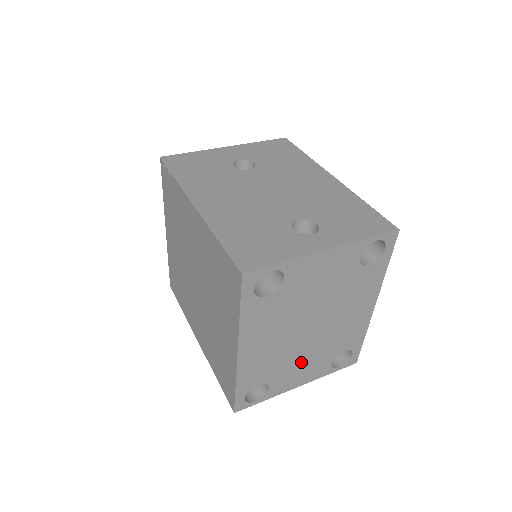
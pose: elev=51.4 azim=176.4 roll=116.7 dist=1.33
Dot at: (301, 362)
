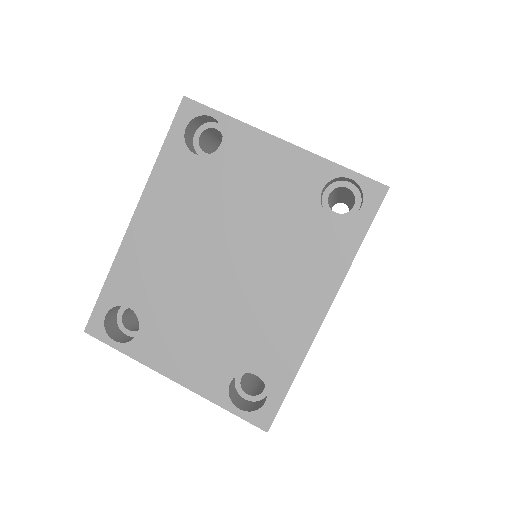
Dot at: (192, 325)
